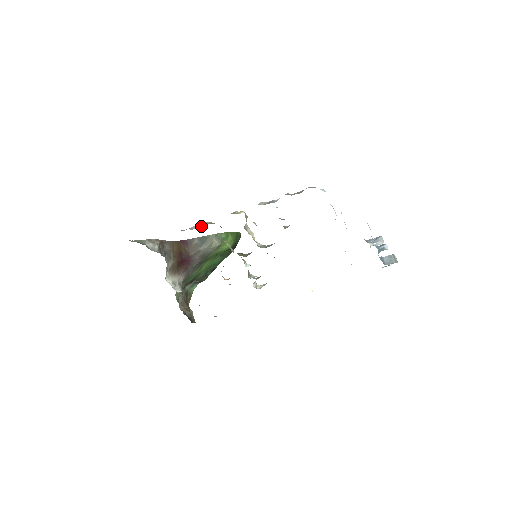
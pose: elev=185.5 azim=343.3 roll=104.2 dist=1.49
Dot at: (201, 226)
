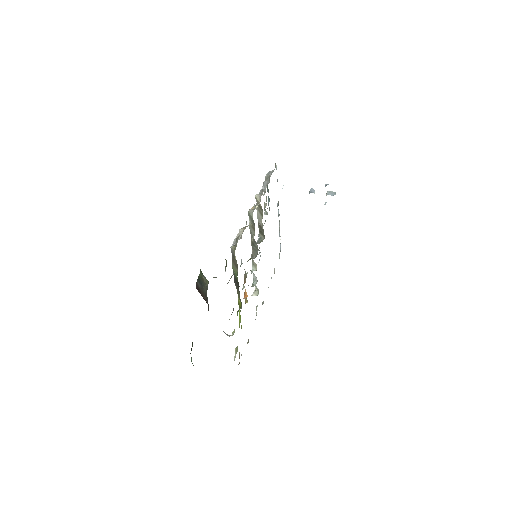
Dot at: occluded
